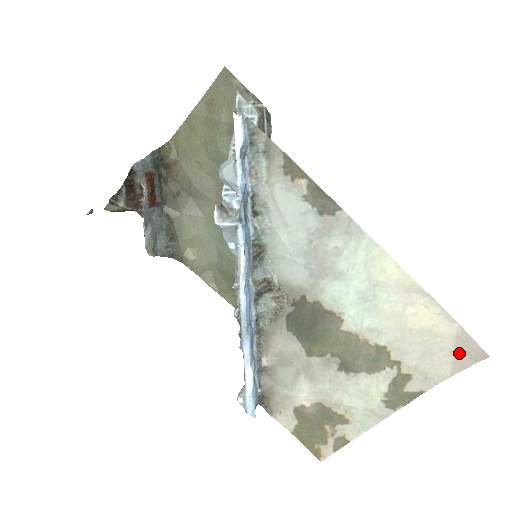
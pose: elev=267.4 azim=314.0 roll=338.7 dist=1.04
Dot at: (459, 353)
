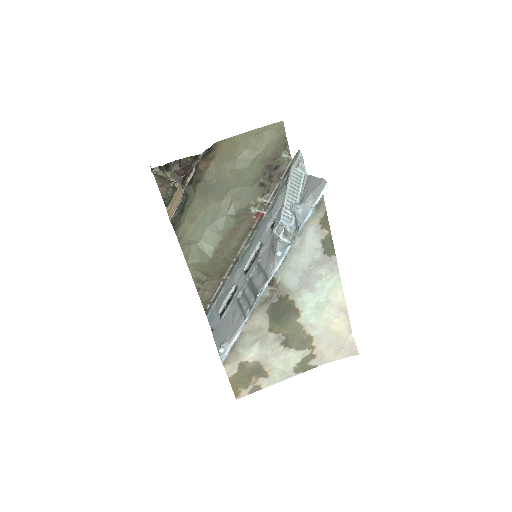
Dot at: (345, 349)
